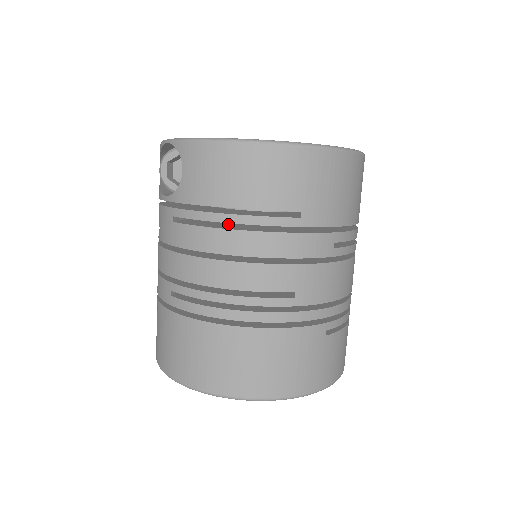
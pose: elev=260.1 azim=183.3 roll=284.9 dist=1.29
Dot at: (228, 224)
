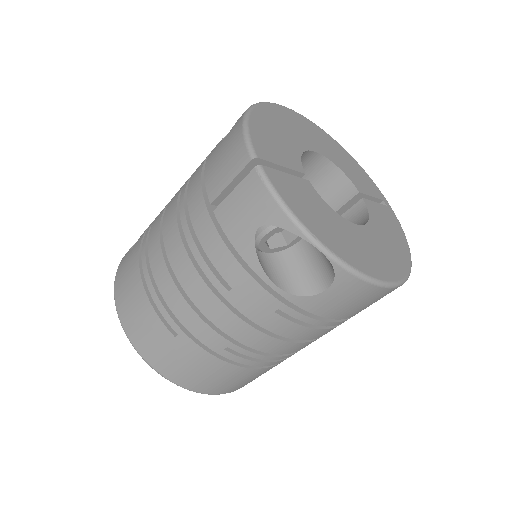
Dot at: occluded
